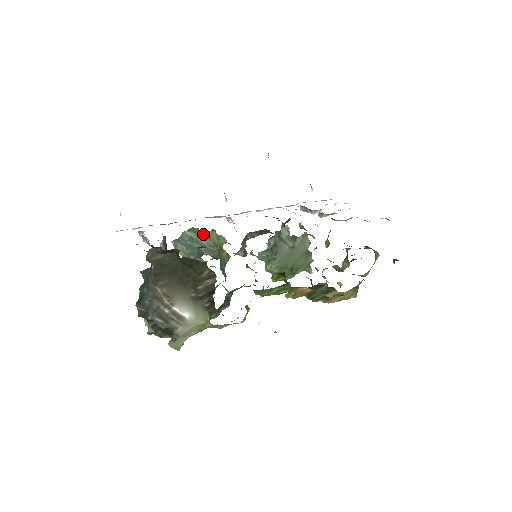
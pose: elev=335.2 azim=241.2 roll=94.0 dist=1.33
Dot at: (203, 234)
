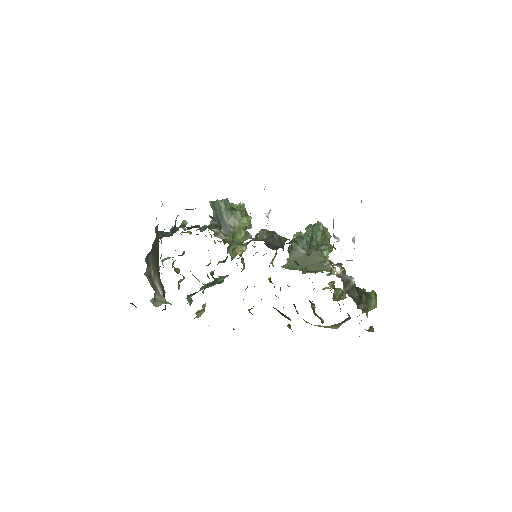
Dot at: (229, 211)
